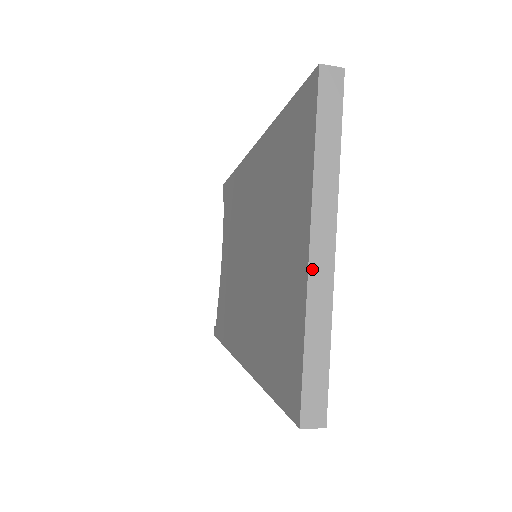
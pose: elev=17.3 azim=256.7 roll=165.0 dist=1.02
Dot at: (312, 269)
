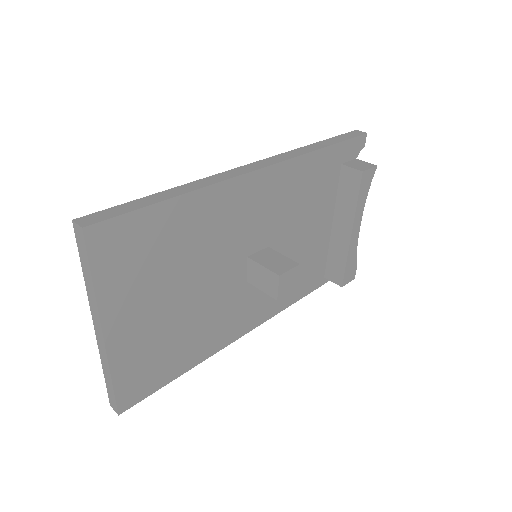
Dot at: (98, 340)
